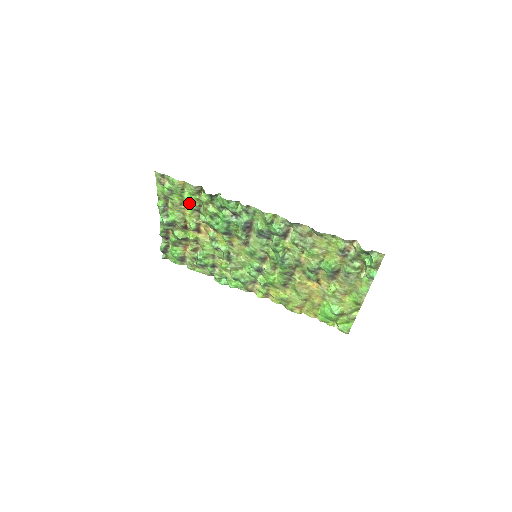
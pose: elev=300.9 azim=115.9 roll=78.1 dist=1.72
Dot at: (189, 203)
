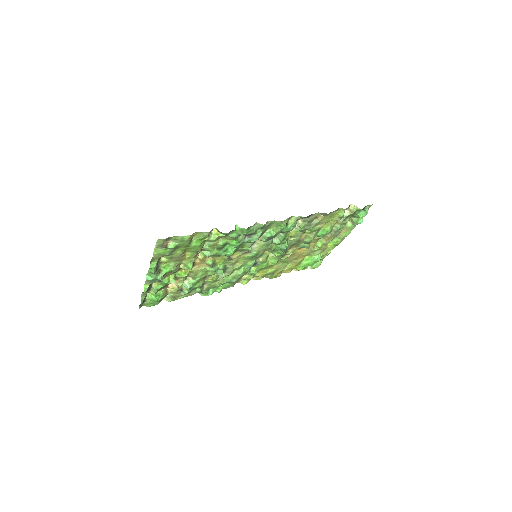
Dot at: (194, 248)
